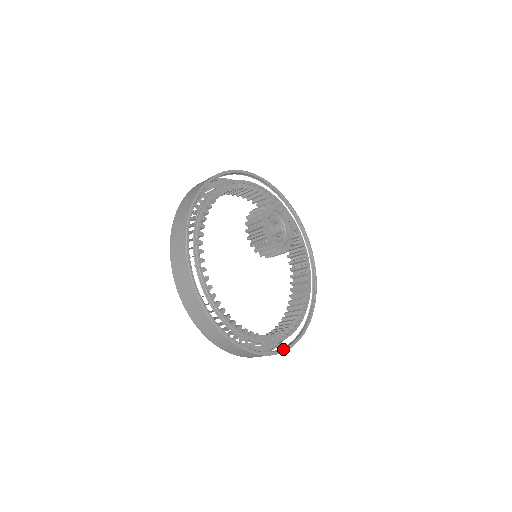
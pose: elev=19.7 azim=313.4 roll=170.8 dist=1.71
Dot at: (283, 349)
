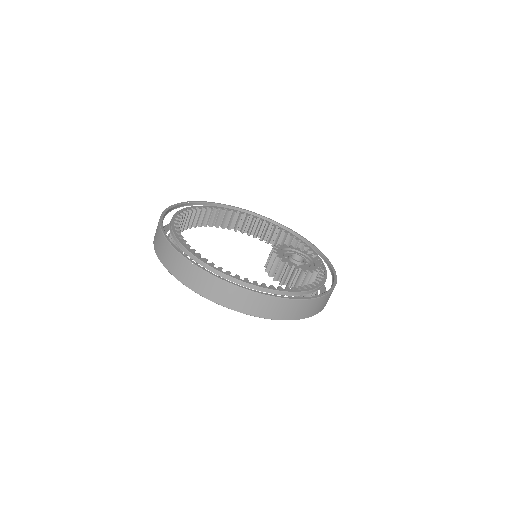
Dot at: occluded
